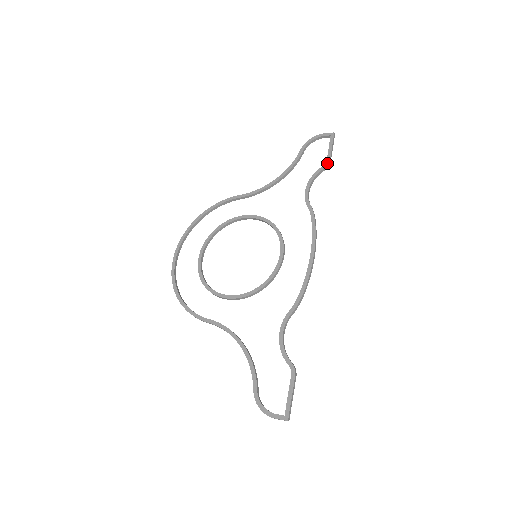
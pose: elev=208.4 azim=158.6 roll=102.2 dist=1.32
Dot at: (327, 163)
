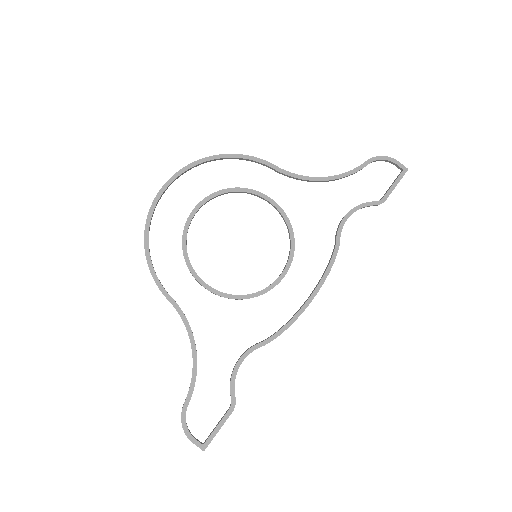
Dot at: (382, 201)
